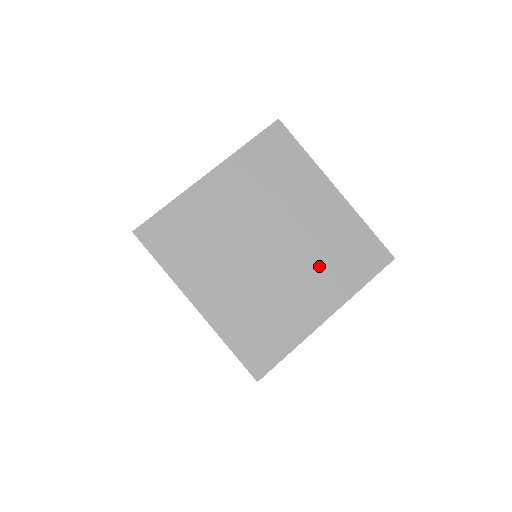
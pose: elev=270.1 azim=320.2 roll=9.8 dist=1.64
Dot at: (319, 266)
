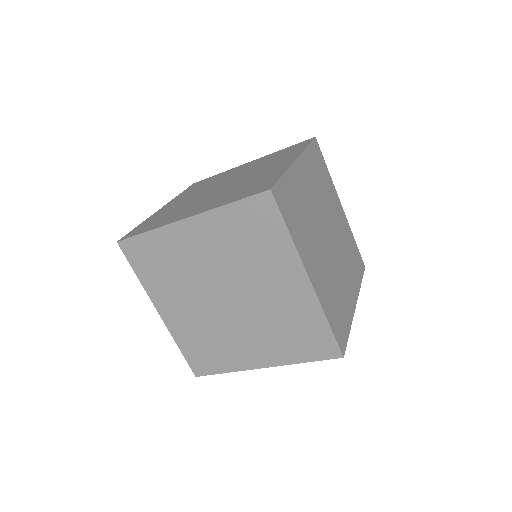
Dot at: (268, 332)
